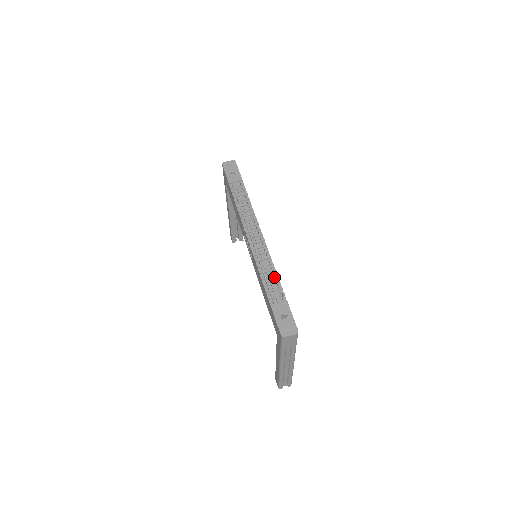
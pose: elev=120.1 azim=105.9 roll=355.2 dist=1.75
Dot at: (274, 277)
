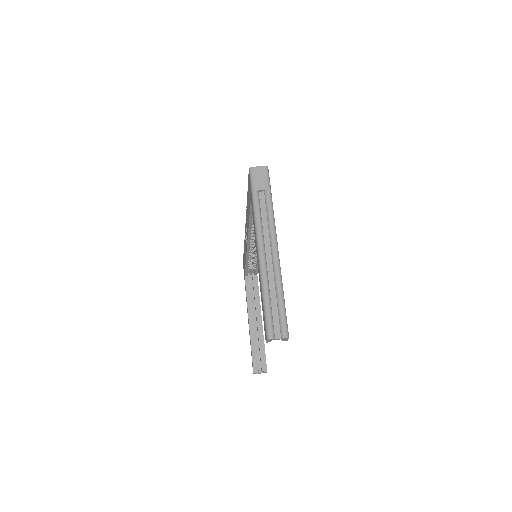
Dot at: occluded
